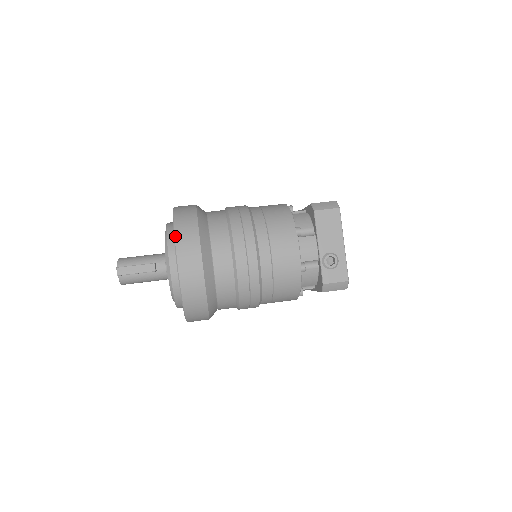
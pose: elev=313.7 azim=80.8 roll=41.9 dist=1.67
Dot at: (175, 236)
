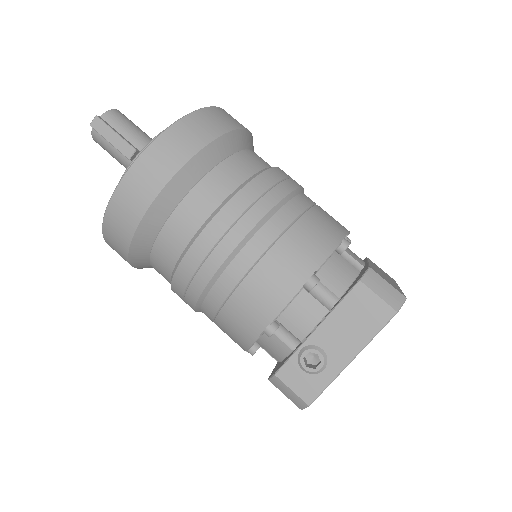
Dot at: (158, 137)
